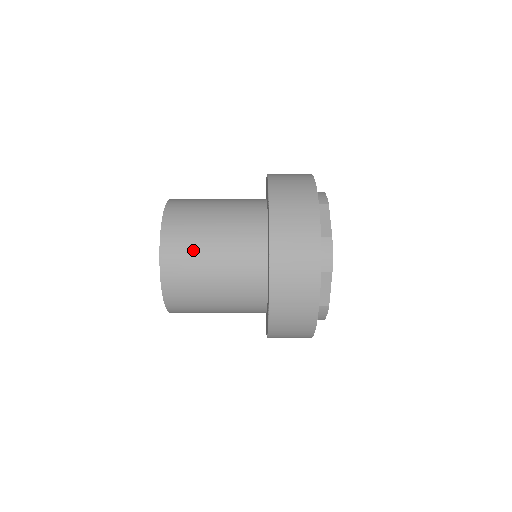
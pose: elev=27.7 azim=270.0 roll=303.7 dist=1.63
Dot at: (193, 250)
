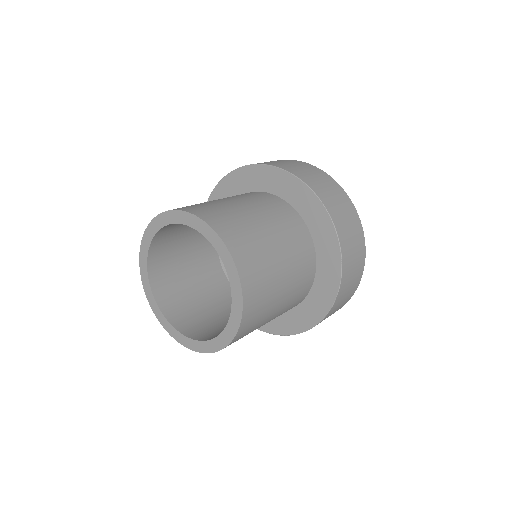
Dot at: (268, 299)
